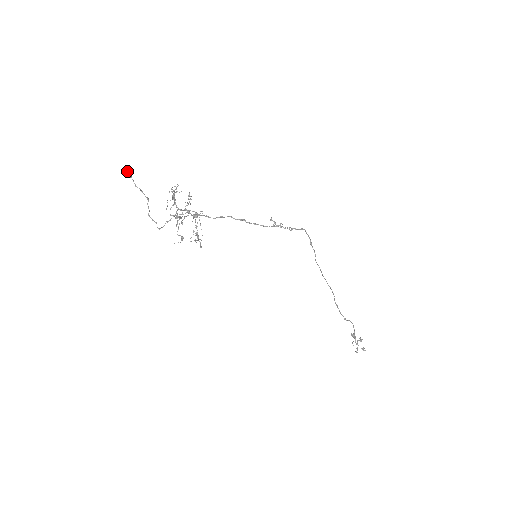
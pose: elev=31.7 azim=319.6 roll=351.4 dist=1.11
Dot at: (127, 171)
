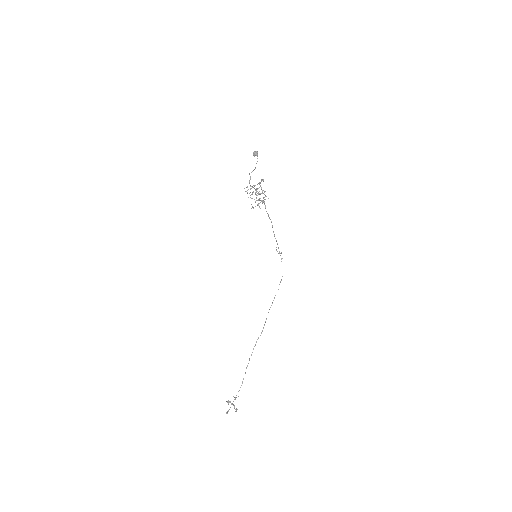
Dot at: occluded
